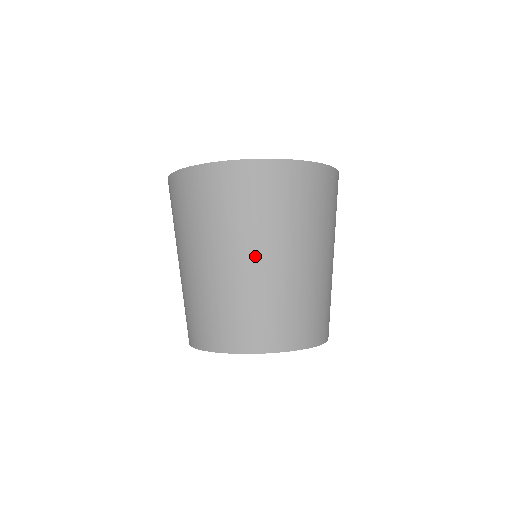
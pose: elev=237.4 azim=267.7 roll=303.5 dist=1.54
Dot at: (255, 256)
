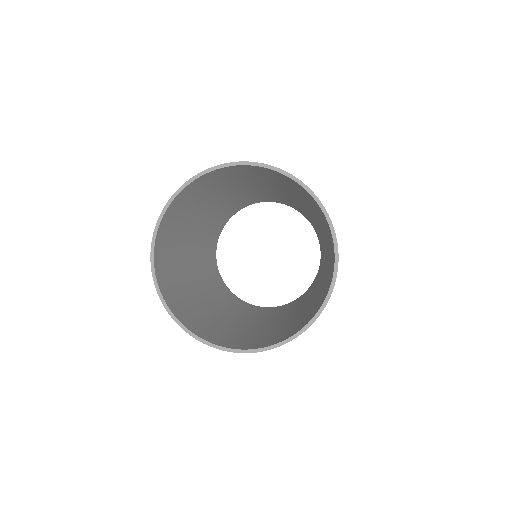
Dot at: occluded
